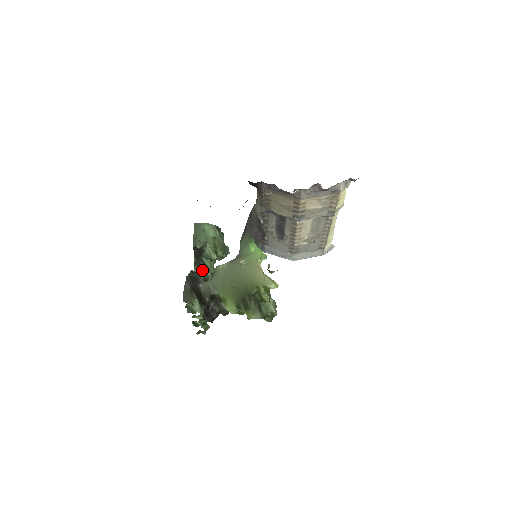
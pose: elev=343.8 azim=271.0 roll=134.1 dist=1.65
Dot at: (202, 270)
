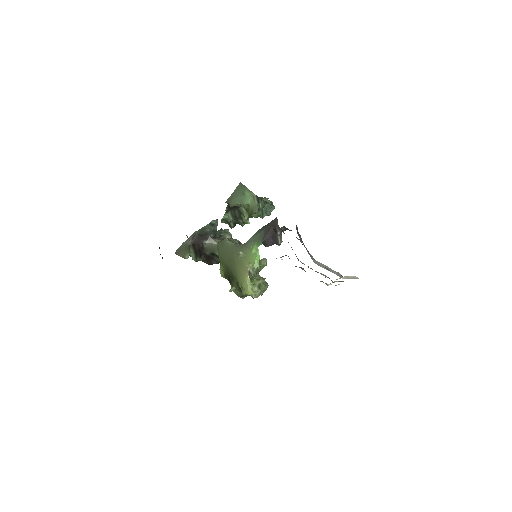
Dot at: (235, 216)
